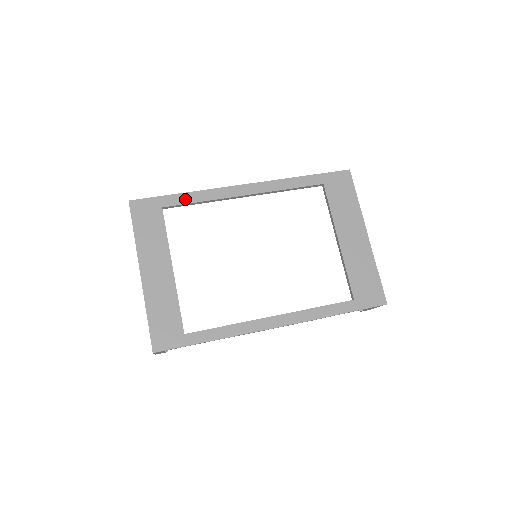
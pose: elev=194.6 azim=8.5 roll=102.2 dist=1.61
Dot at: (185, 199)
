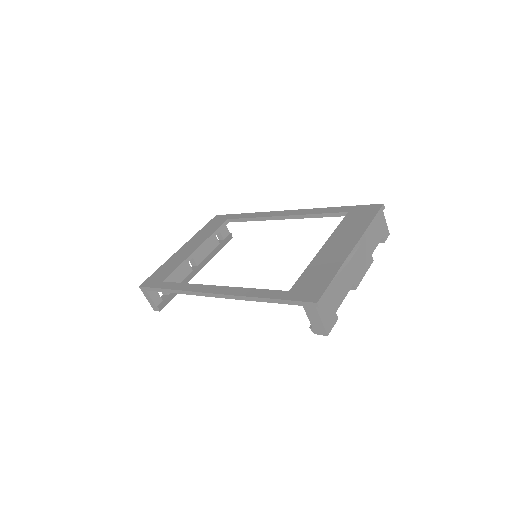
Dot at: (244, 216)
